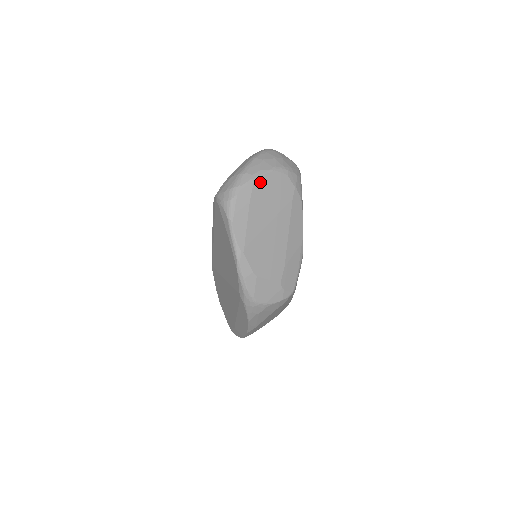
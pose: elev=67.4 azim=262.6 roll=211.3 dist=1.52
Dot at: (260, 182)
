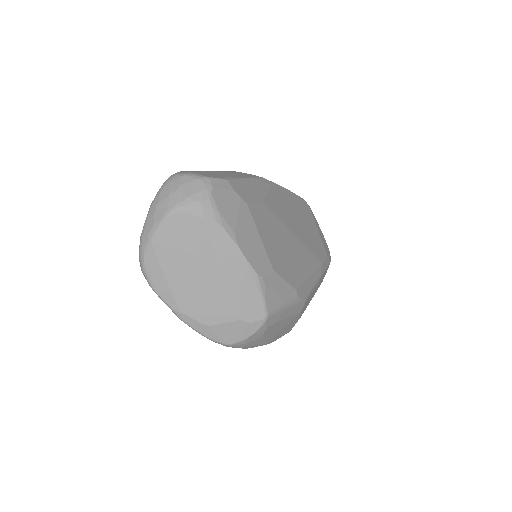
Dot at: (159, 238)
